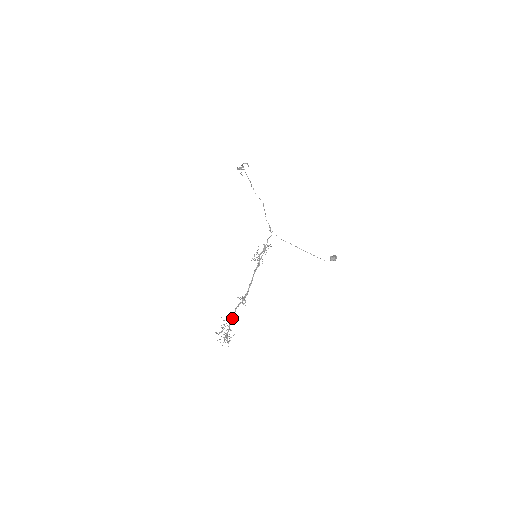
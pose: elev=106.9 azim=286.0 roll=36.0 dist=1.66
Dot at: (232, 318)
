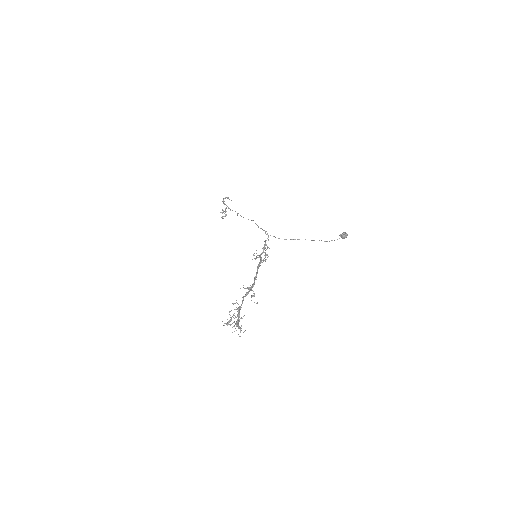
Dot at: occluded
